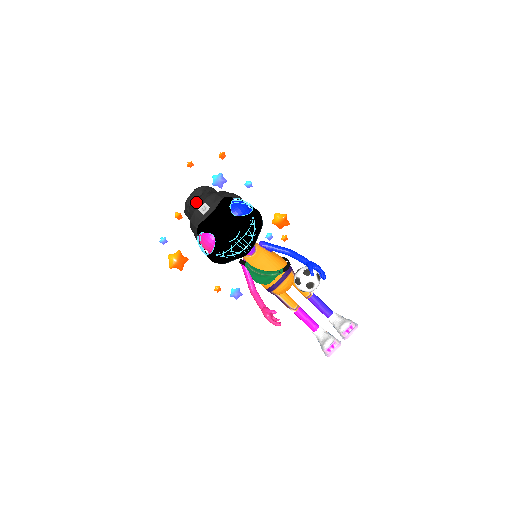
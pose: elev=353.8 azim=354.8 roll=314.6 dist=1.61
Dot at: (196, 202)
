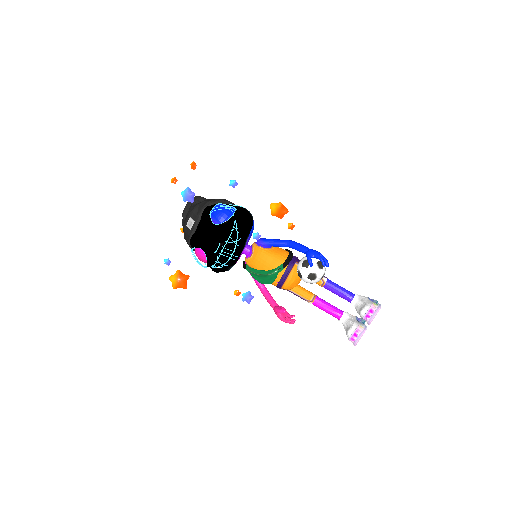
Dot at: (185, 218)
